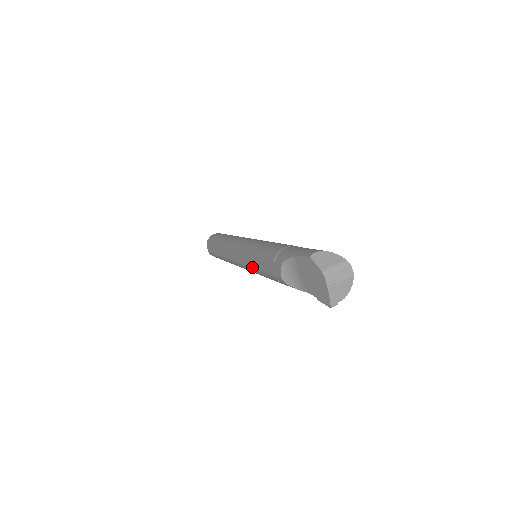
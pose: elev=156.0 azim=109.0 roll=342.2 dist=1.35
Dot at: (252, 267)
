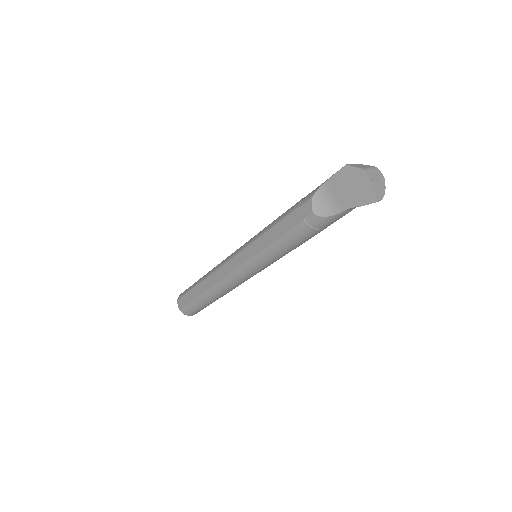
Dot at: (264, 248)
